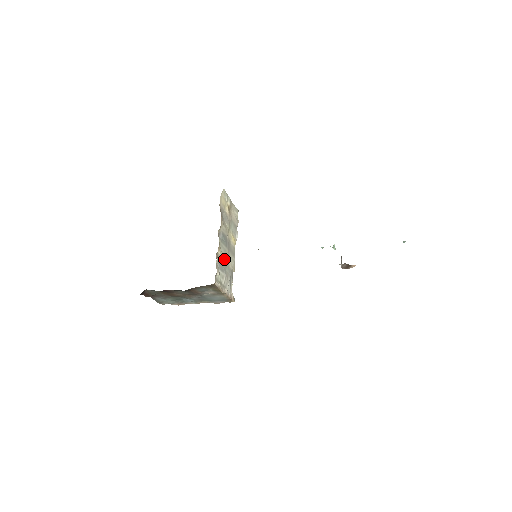
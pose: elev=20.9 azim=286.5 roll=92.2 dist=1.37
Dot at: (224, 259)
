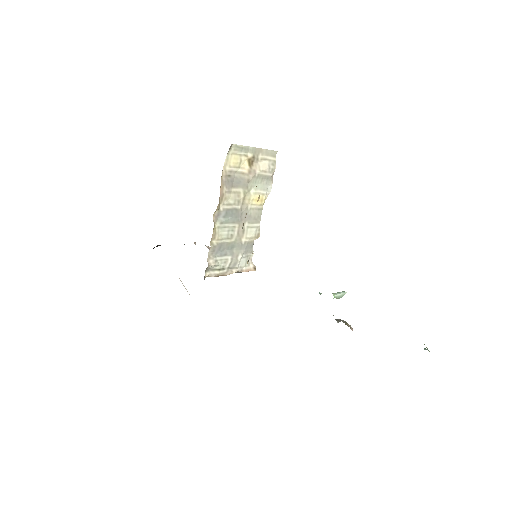
Dot at: (228, 240)
